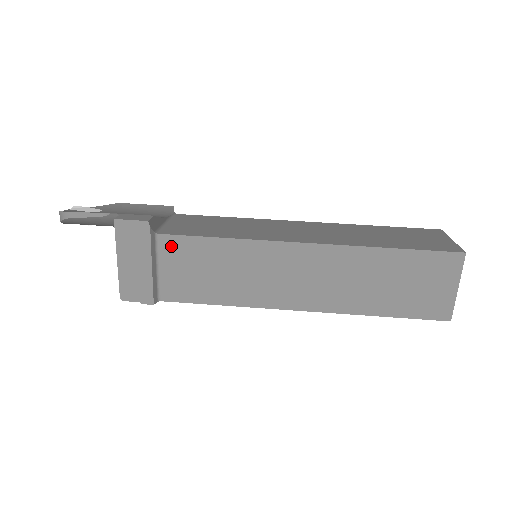
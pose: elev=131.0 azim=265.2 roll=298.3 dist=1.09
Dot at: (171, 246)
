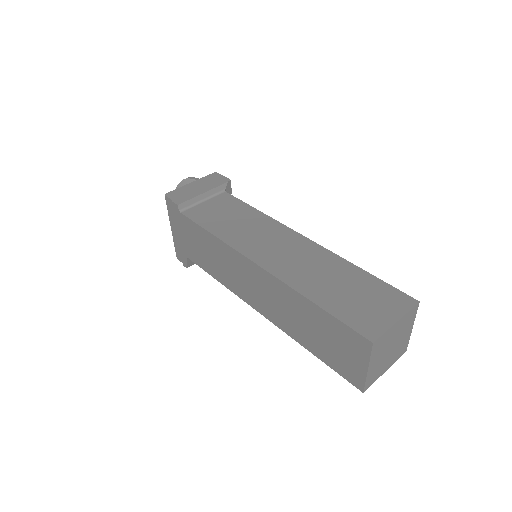
Dot at: (224, 198)
